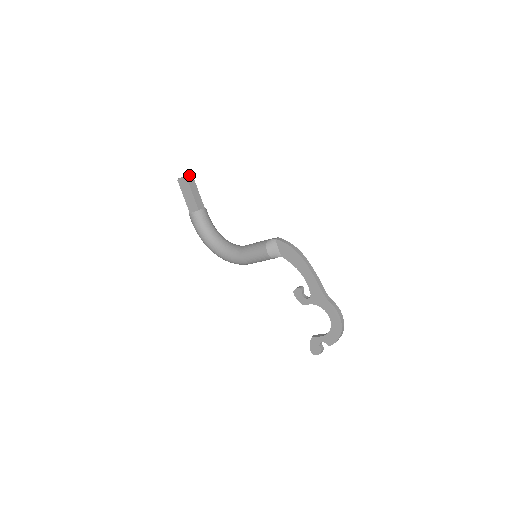
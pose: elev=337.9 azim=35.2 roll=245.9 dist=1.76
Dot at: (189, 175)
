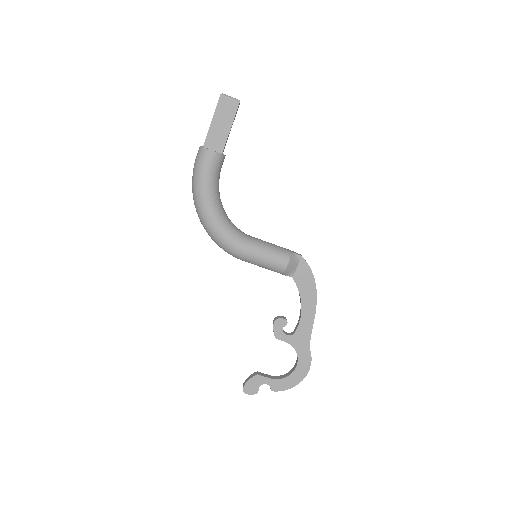
Dot at: occluded
